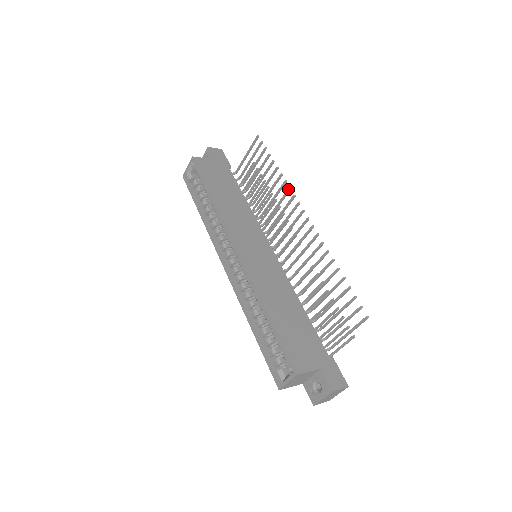
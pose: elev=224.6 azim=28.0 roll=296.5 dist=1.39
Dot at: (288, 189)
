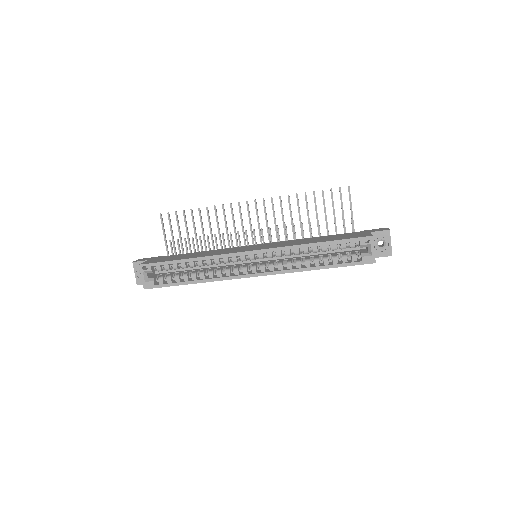
Dot at: (222, 206)
